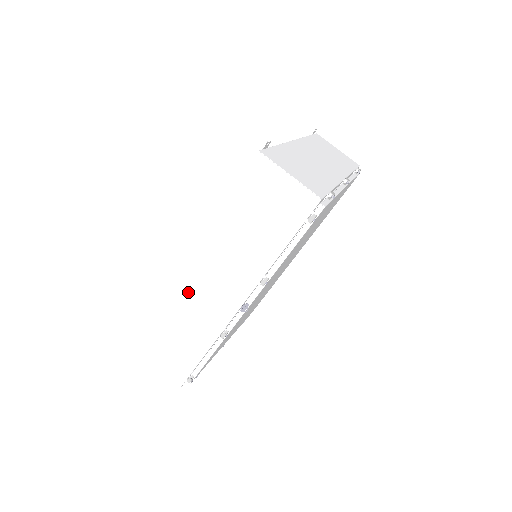
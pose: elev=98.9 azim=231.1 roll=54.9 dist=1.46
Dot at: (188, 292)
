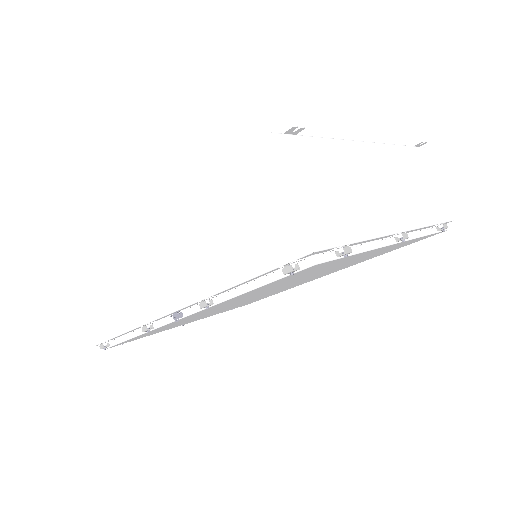
Dot at: (133, 256)
